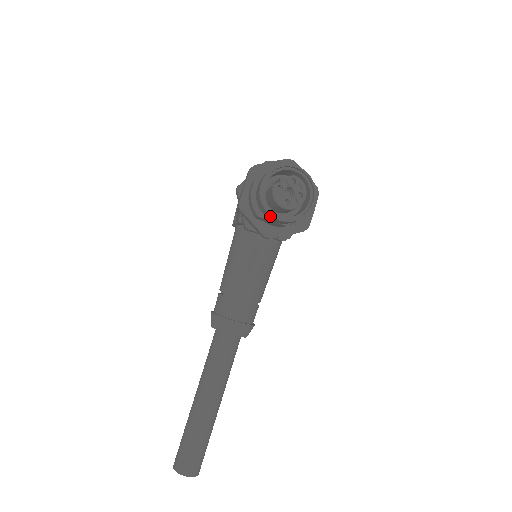
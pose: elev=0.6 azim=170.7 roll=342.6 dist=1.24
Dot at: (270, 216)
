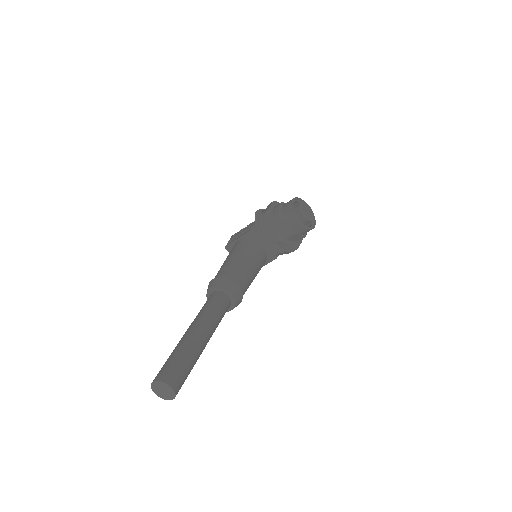
Dot at: (294, 218)
